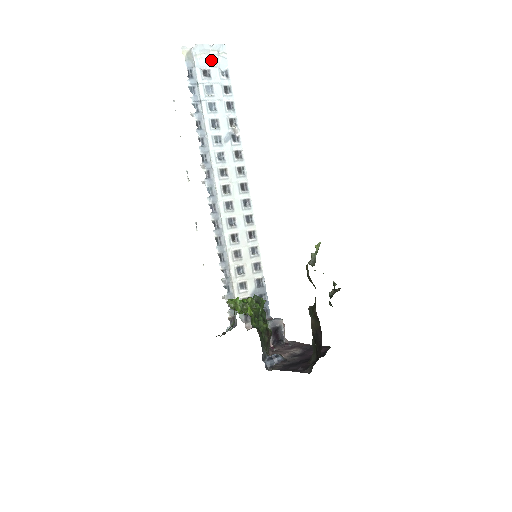
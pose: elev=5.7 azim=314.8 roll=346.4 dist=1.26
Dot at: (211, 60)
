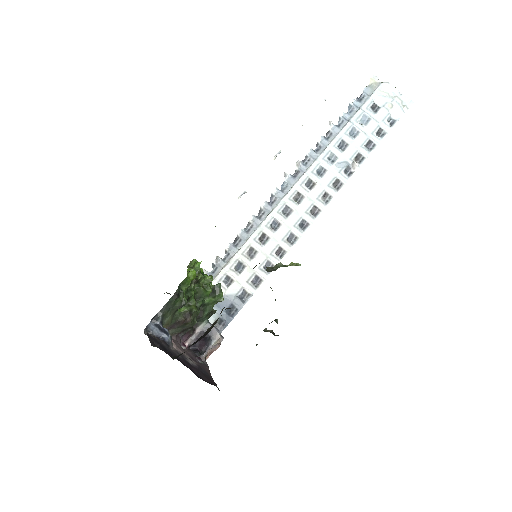
Dot at: (389, 102)
